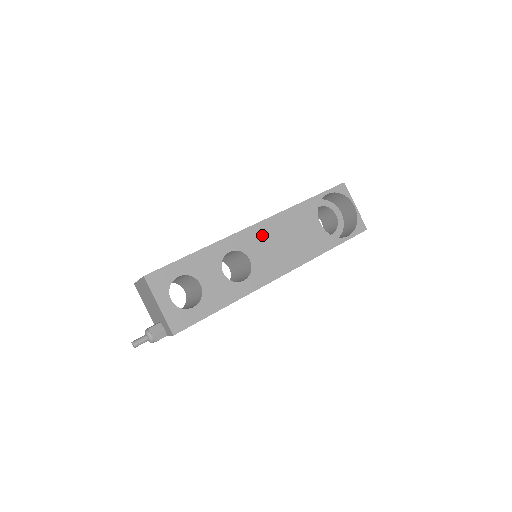
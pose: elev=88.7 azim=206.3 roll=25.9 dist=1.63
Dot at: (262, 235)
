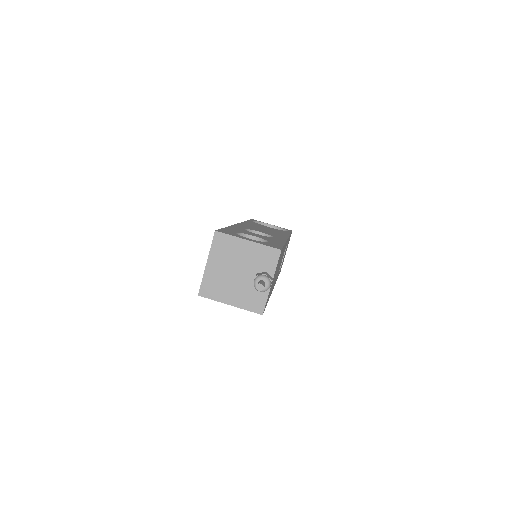
Dot at: occluded
